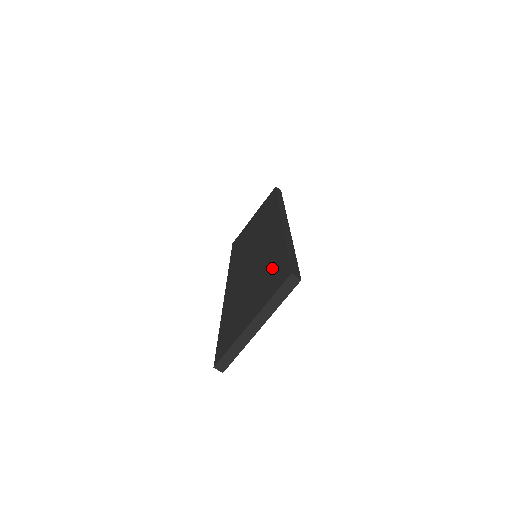
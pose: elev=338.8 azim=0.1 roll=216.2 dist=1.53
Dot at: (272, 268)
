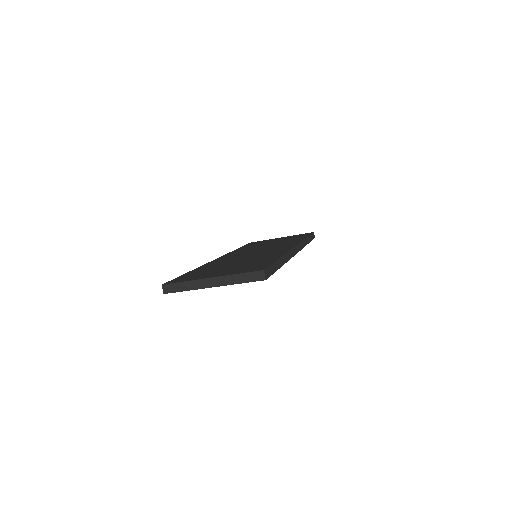
Dot at: (257, 263)
